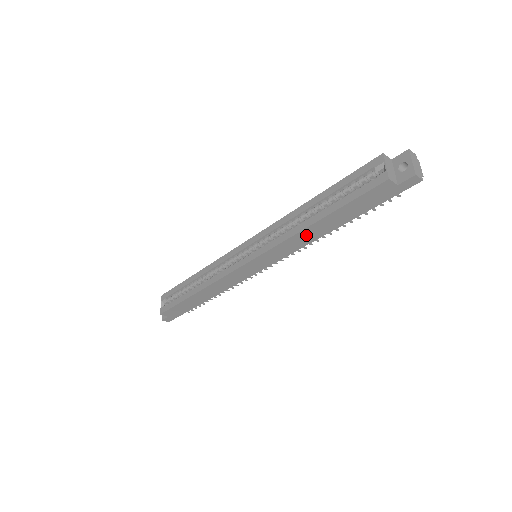
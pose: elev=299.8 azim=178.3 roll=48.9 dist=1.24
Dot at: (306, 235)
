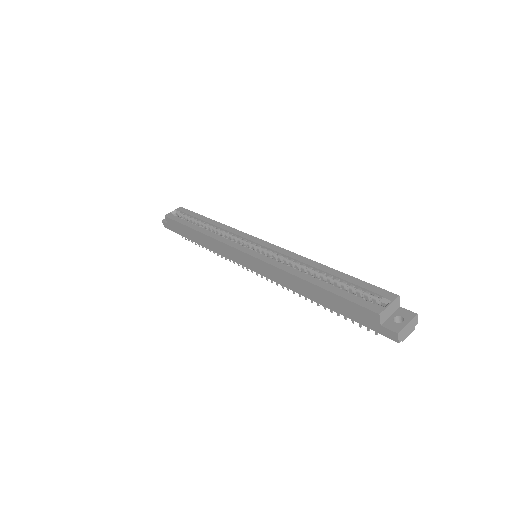
Dot at: (295, 282)
